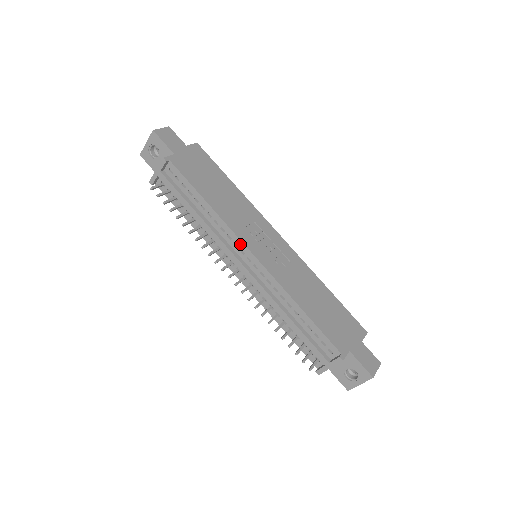
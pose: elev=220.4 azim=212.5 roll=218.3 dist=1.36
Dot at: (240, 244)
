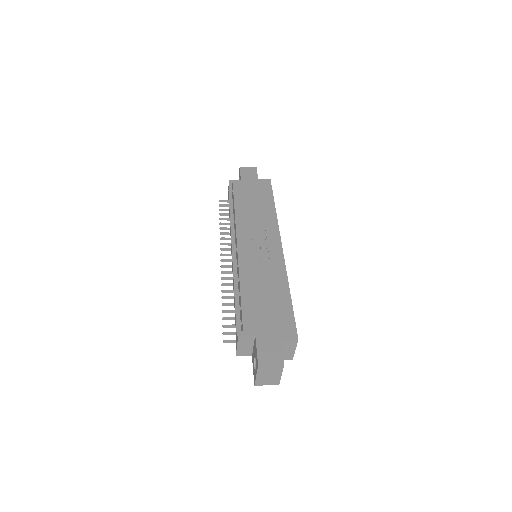
Dot at: (236, 237)
